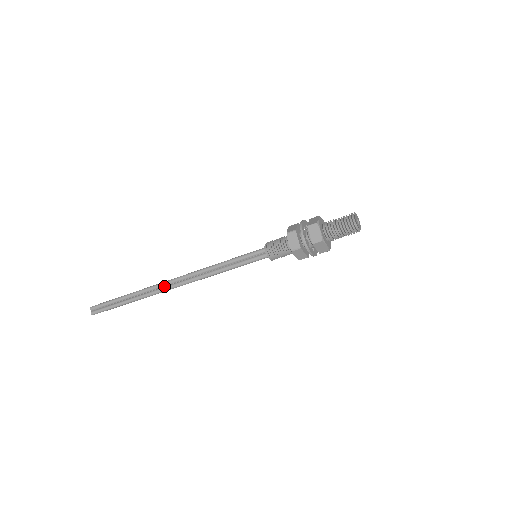
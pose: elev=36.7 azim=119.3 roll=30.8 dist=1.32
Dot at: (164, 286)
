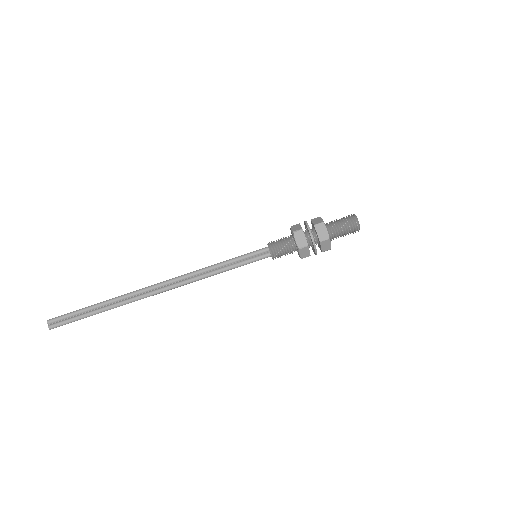
Dot at: (148, 291)
